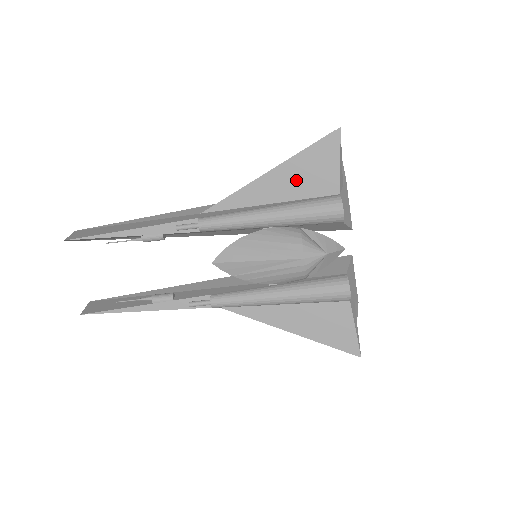
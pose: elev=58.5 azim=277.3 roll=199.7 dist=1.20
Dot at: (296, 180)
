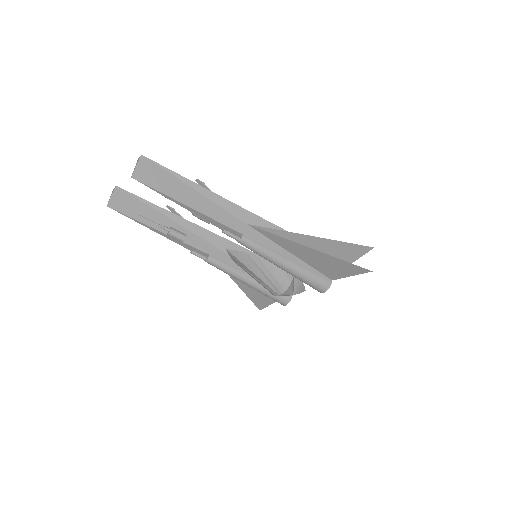
Dot at: (320, 261)
